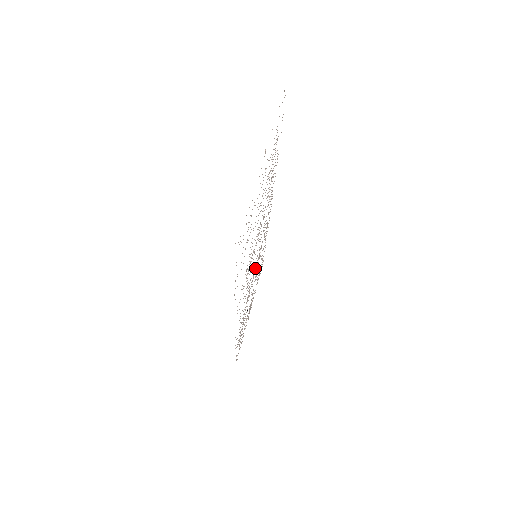
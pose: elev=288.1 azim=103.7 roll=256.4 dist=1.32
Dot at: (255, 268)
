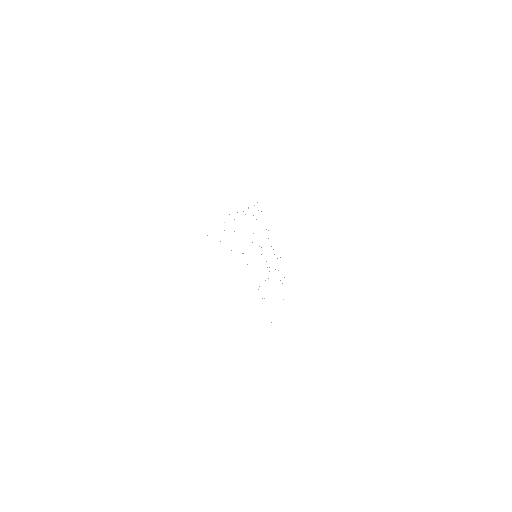
Dot at: occluded
